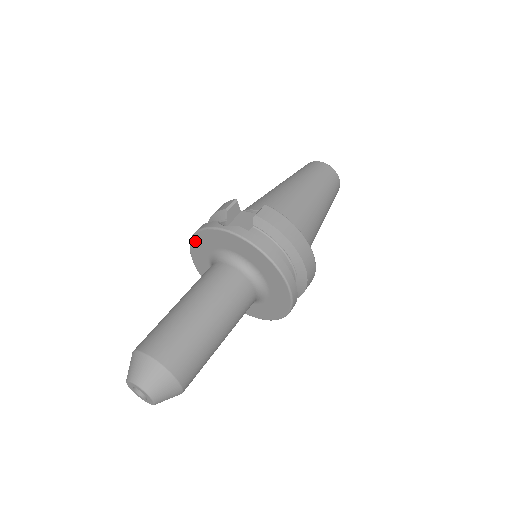
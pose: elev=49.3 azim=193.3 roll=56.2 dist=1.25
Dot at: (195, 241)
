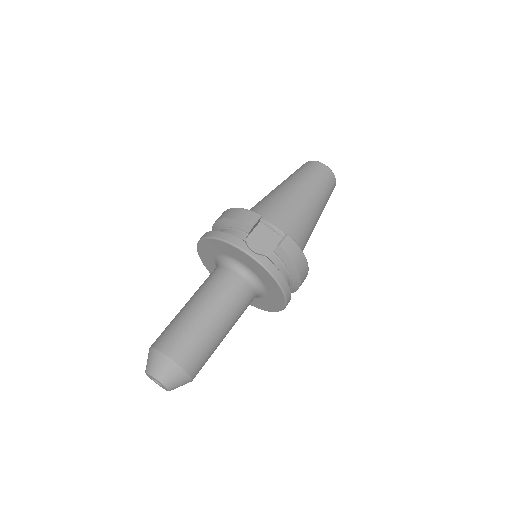
Dot at: (213, 241)
